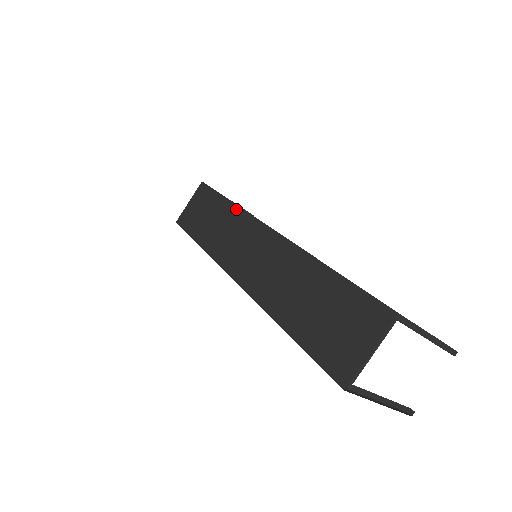
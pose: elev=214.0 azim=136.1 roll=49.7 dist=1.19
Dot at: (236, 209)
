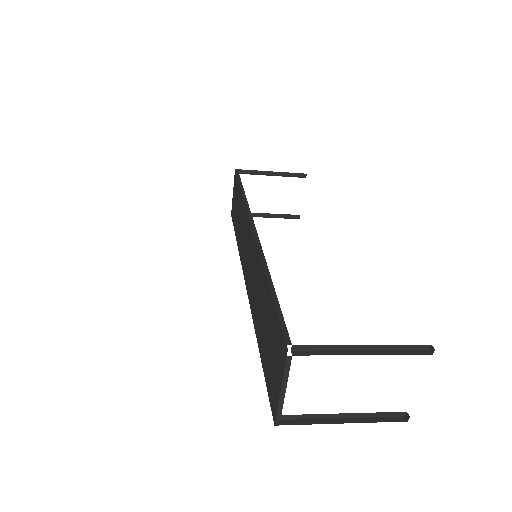
Dot at: (243, 204)
